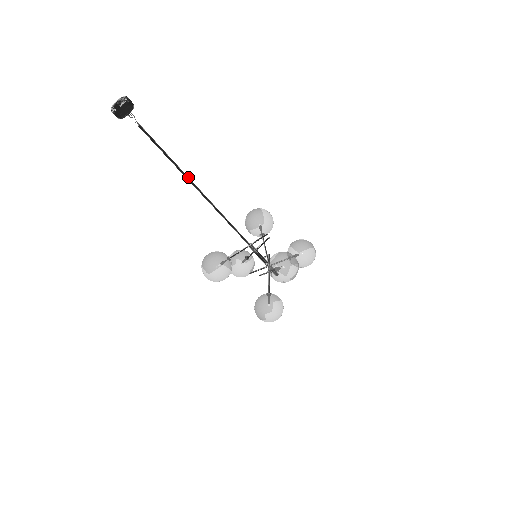
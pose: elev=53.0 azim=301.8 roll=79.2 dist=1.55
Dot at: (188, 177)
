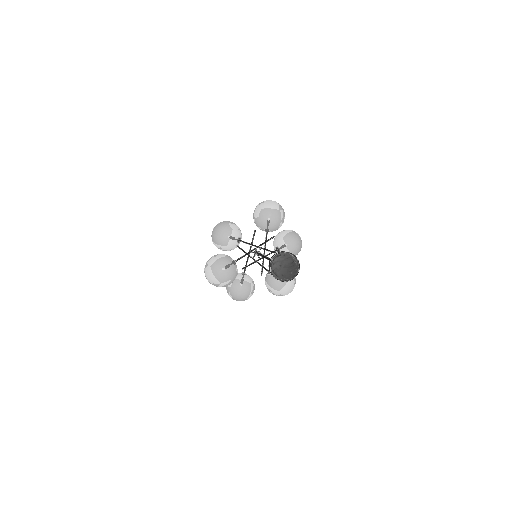
Dot at: occluded
